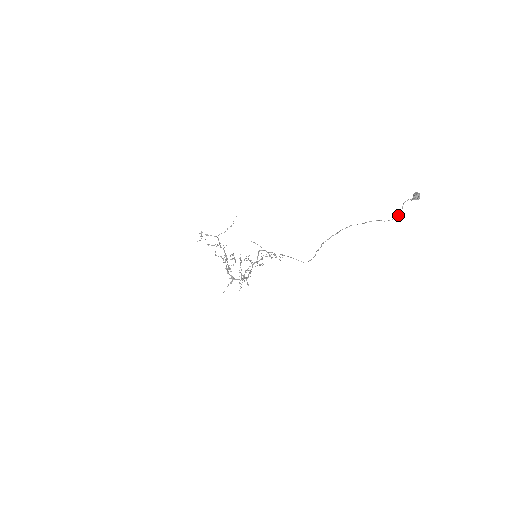
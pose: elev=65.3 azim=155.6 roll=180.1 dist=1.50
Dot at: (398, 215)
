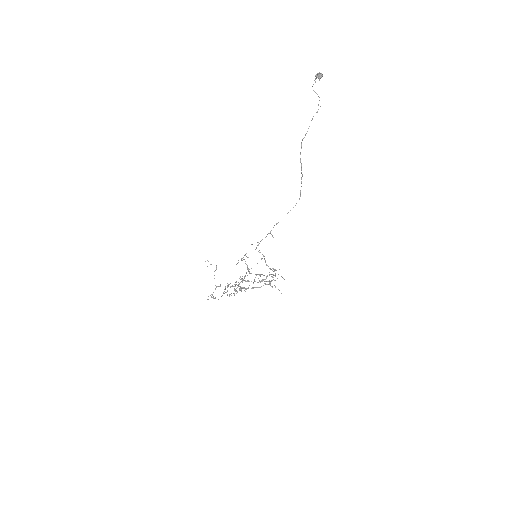
Dot at: occluded
